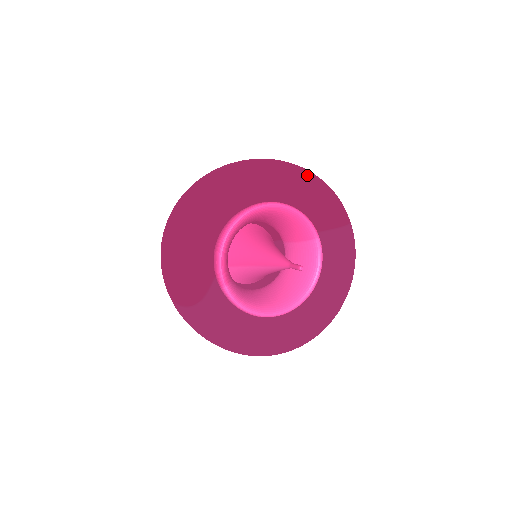
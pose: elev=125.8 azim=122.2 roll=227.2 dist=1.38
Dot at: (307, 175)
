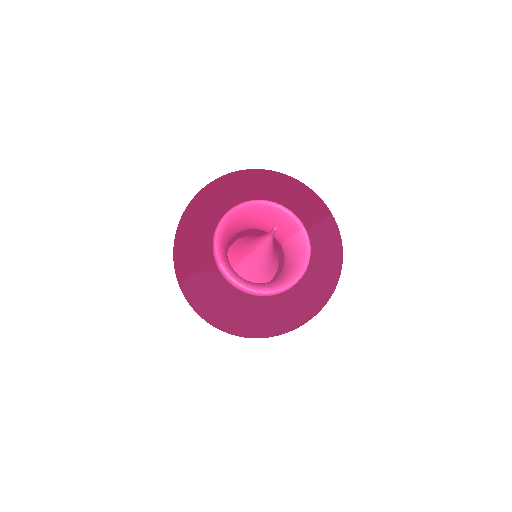
Dot at: (287, 177)
